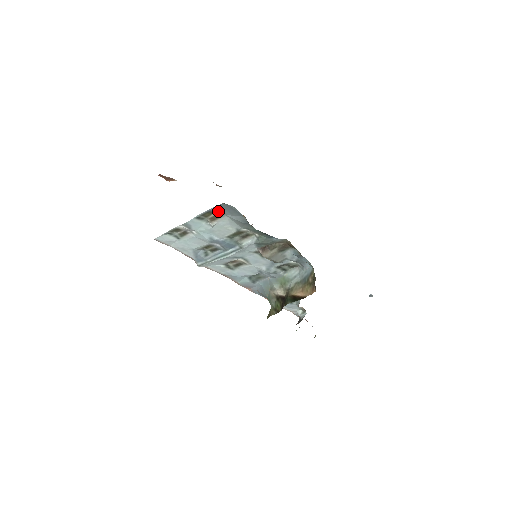
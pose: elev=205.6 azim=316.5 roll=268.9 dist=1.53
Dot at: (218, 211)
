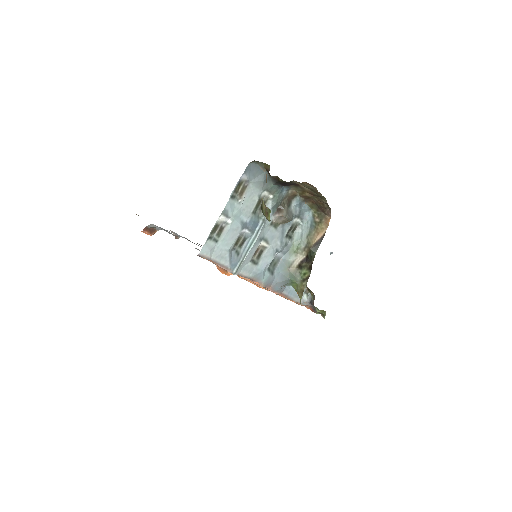
Dot at: (245, 179)
